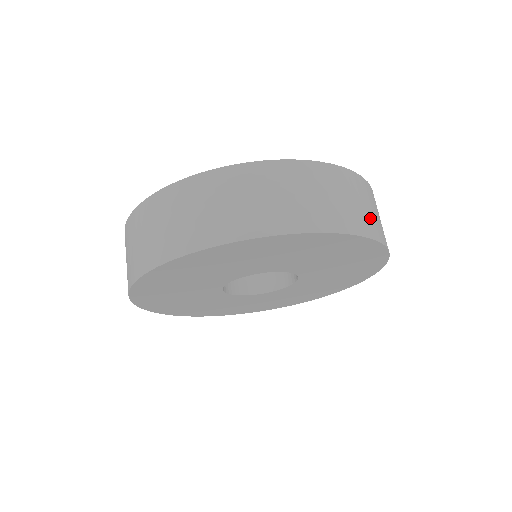
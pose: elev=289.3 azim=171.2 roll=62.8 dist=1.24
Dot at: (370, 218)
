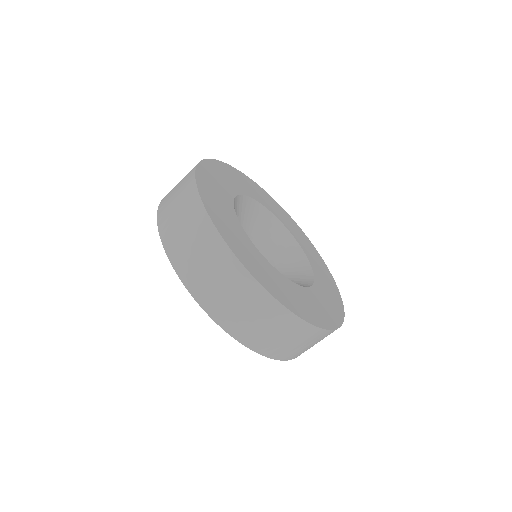
Dot at: (233, 313)
